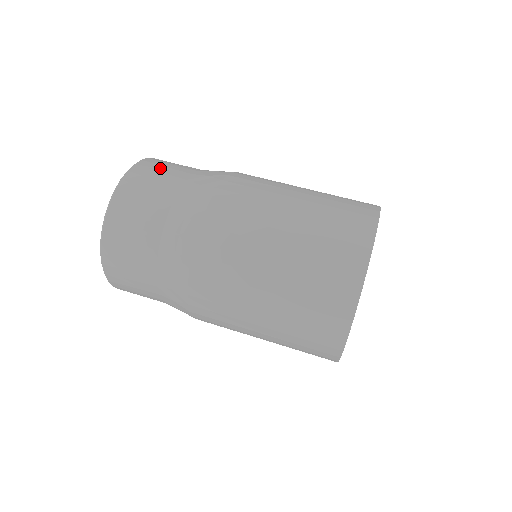
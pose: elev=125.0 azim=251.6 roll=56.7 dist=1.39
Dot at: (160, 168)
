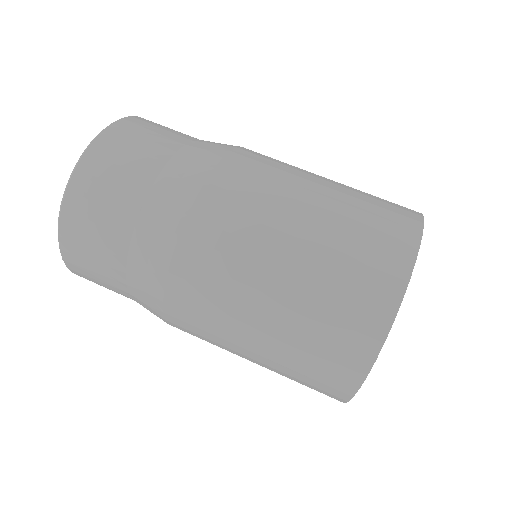
Dot at: (144, 132)
